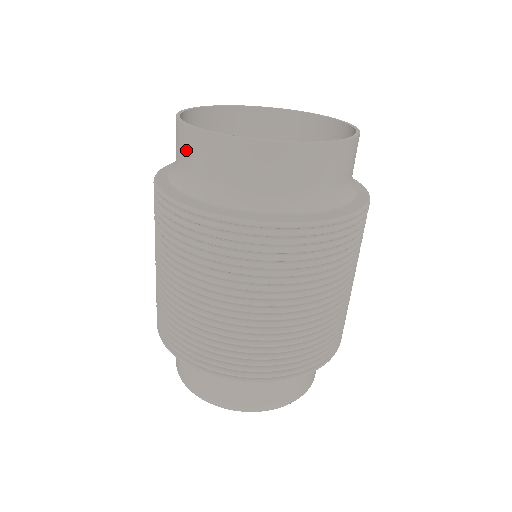
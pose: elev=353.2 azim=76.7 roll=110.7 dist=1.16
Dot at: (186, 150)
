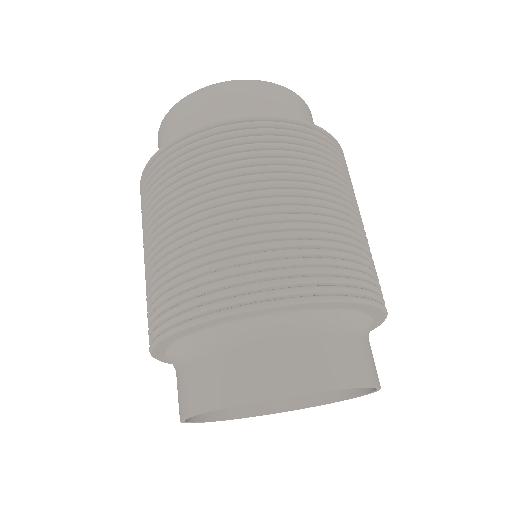
Dot at: (172, 126)
